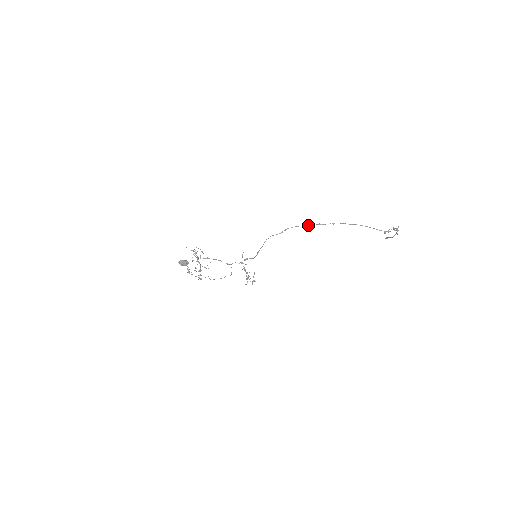
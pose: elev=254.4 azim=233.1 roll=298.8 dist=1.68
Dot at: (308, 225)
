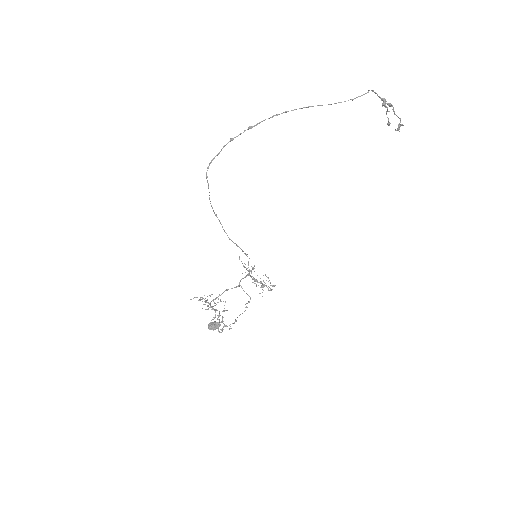
Dot at: occluded
